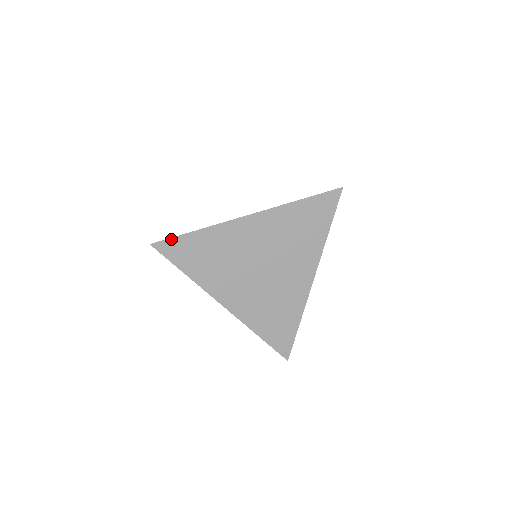
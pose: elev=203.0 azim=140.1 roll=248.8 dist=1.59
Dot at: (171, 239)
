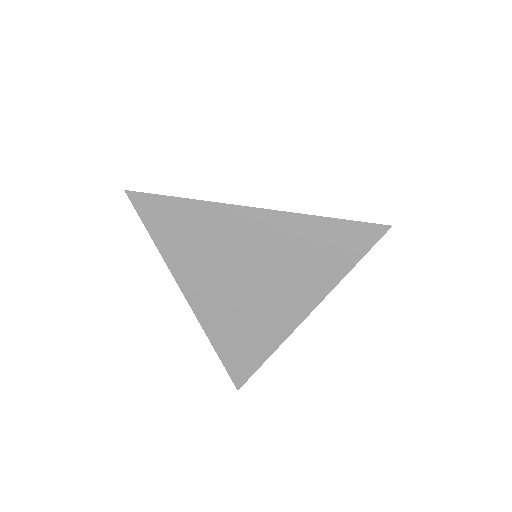
Dot at: (151, 195)
